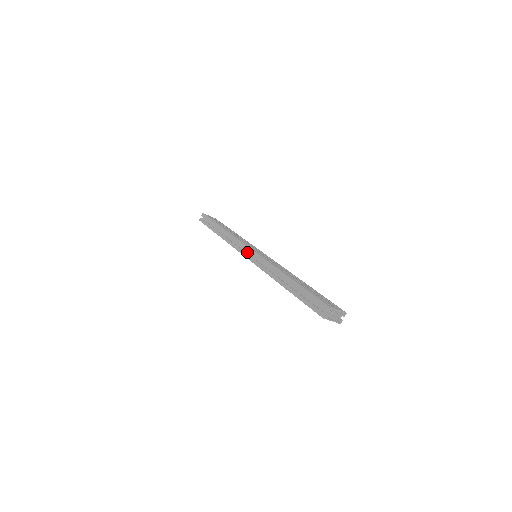
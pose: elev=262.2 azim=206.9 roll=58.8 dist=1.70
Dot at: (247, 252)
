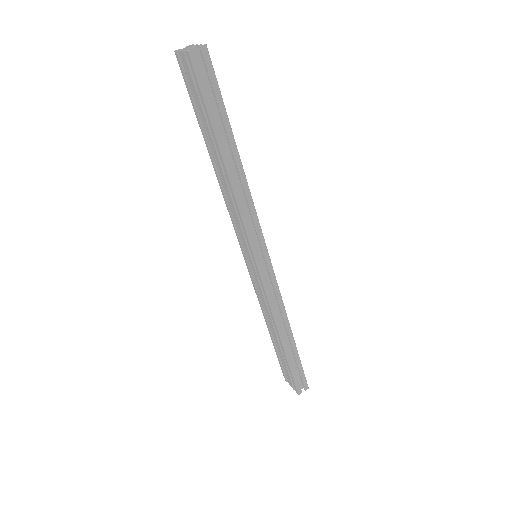
Dot at: occluded
